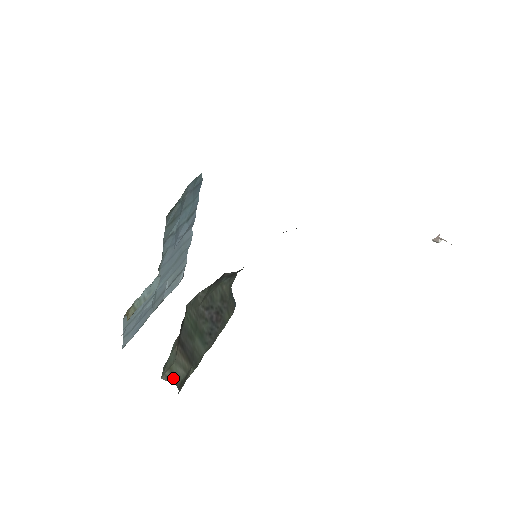
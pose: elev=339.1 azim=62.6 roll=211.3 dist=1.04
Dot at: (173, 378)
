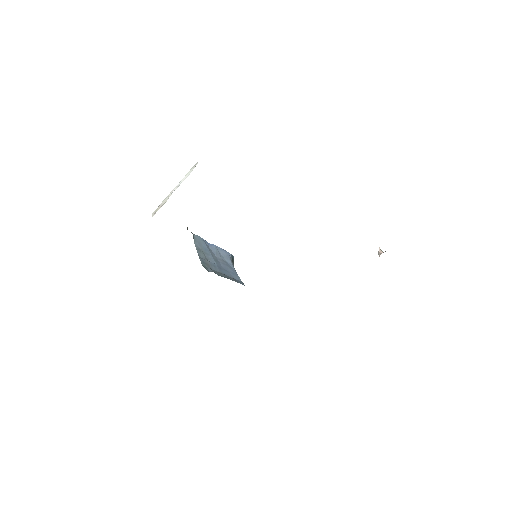
Dot at: occluded
